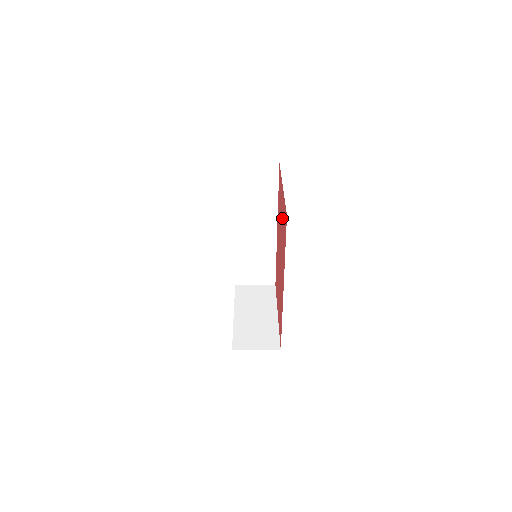
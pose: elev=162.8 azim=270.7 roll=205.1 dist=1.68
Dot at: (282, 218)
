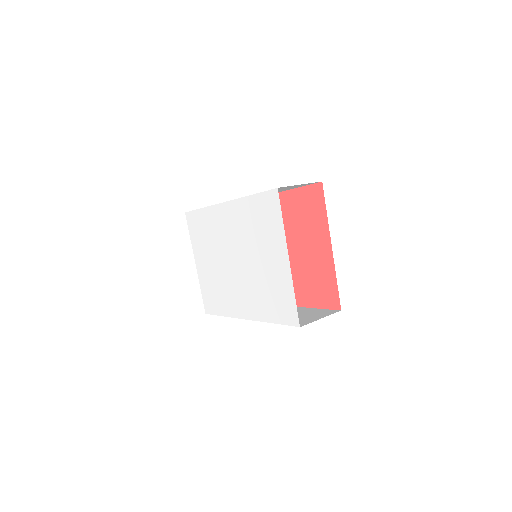
Dot at: (312, 261)
